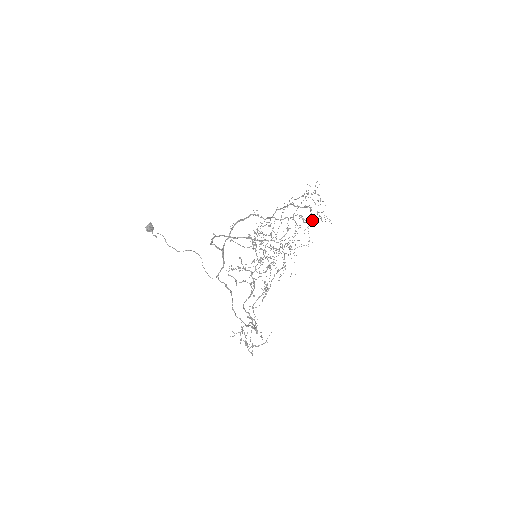
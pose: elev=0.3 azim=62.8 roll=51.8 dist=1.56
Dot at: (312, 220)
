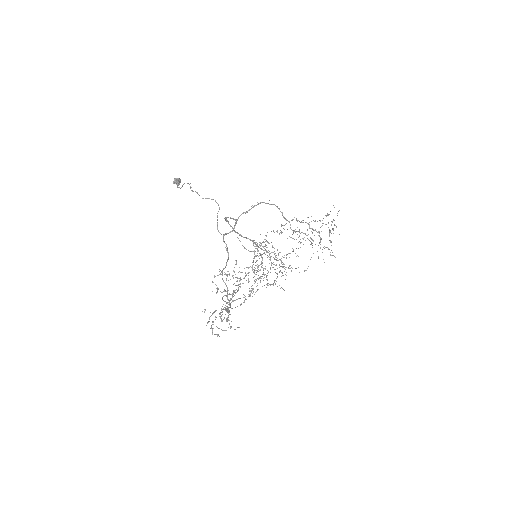
Dot at: occluded
